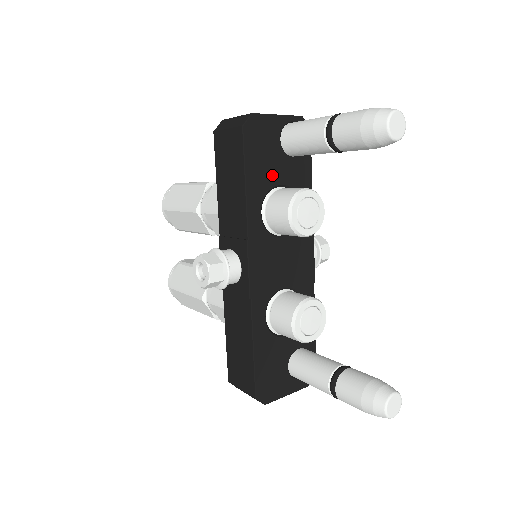
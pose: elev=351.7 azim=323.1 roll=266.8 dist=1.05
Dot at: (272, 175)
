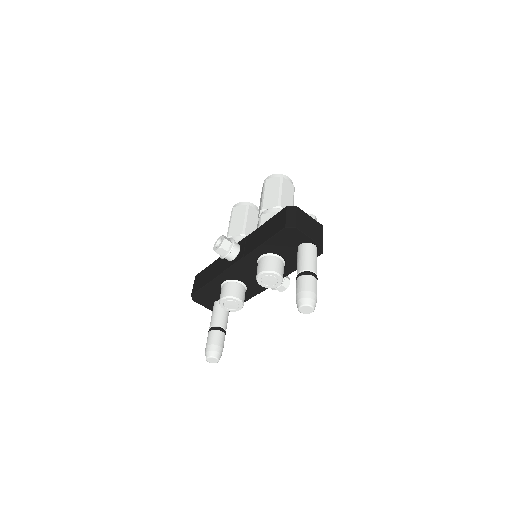
Dot at: (281, 251)
